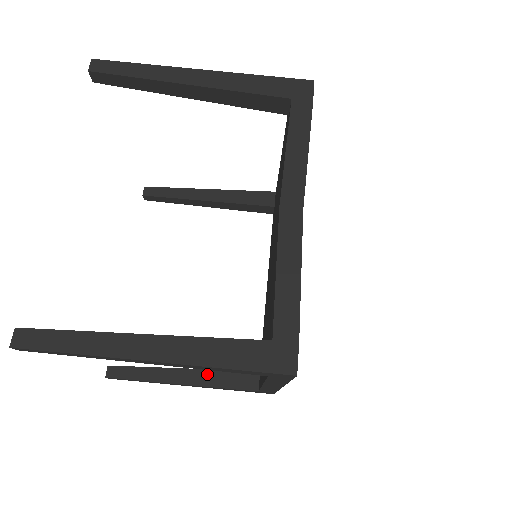
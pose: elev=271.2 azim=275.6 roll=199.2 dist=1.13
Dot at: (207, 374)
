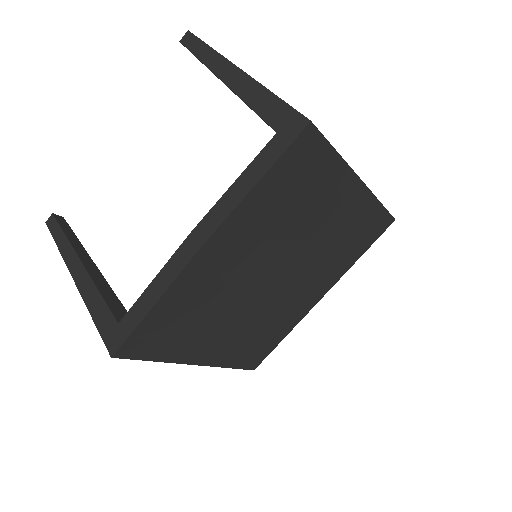
Dot at: occluded
